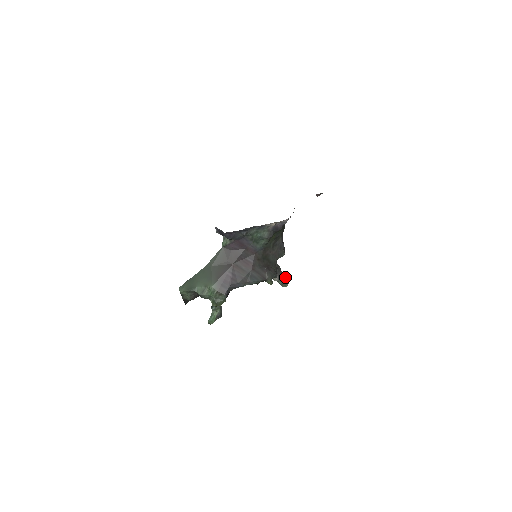
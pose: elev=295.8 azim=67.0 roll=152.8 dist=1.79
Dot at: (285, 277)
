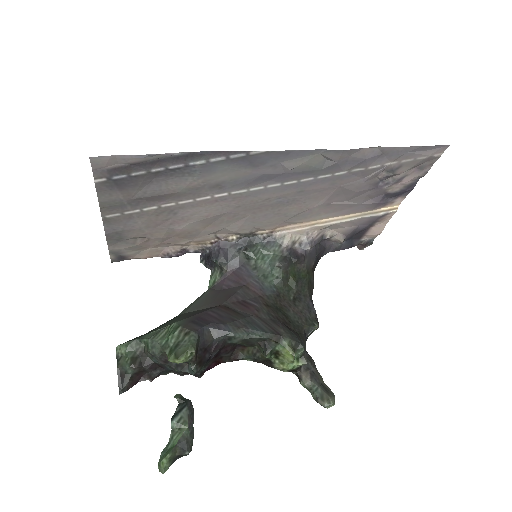
Dot at: (327, 386)
